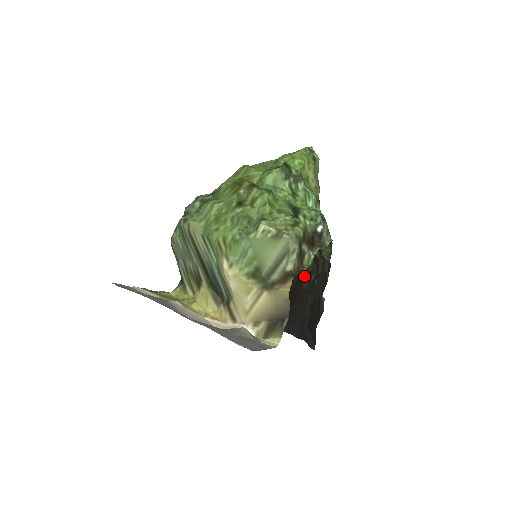
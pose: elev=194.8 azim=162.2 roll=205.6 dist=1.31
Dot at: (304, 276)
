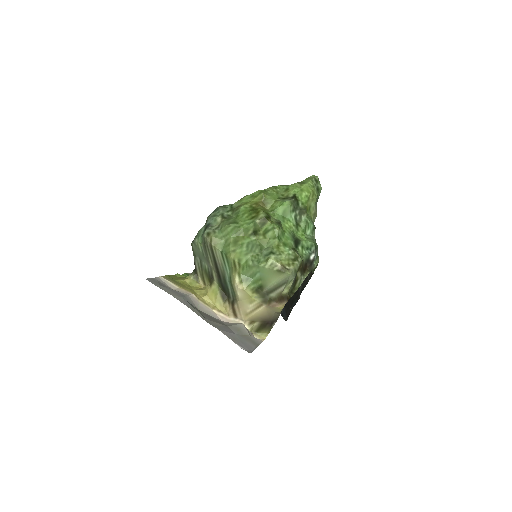
Dot at: occluded
